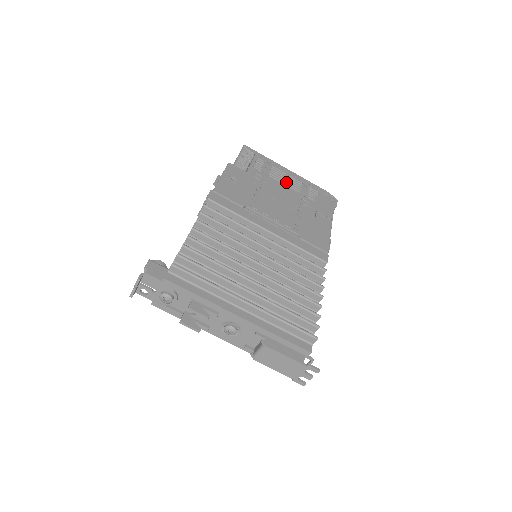
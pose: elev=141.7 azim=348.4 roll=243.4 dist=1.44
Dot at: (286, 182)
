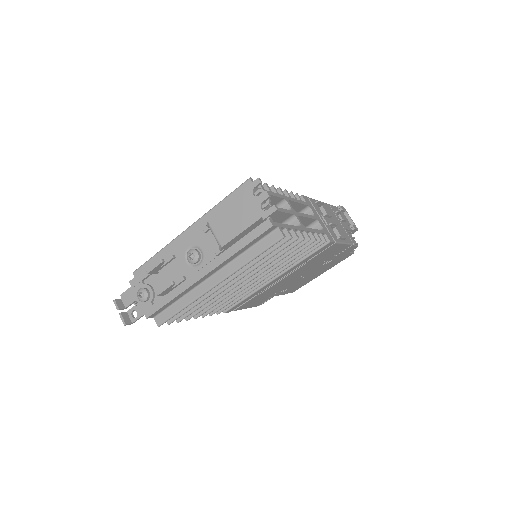
Dot at: occluded
